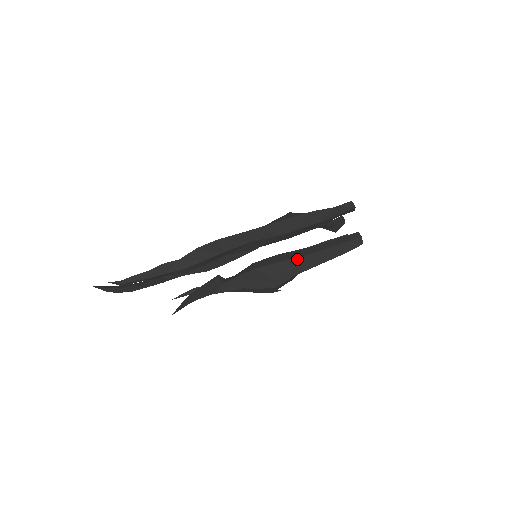
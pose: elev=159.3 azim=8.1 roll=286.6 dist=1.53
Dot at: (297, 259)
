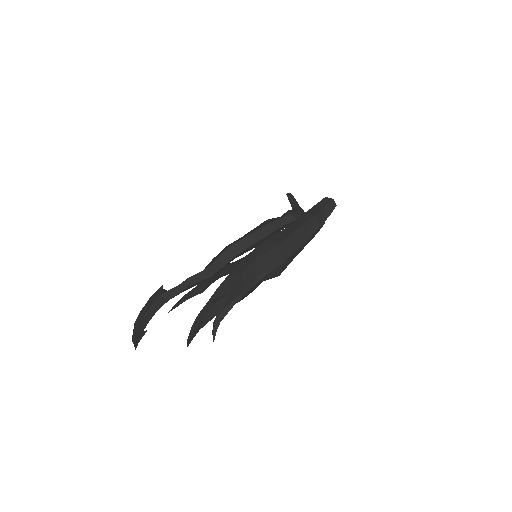
Dot at: (293, 254)
